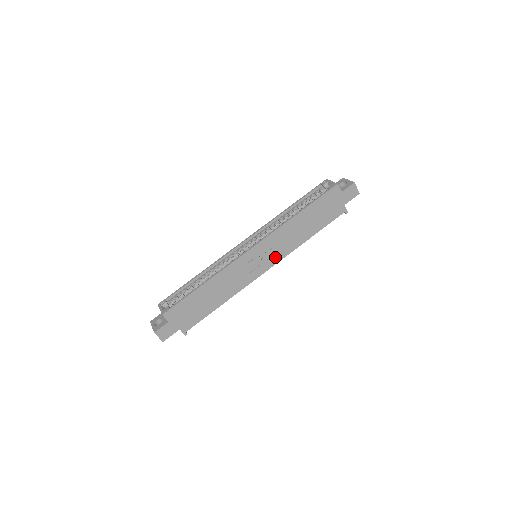
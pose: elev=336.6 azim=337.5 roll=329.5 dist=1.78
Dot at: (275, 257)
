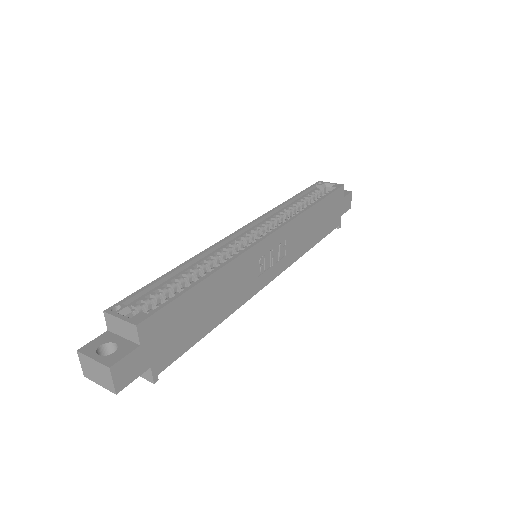
Dot at: (283, 261)
